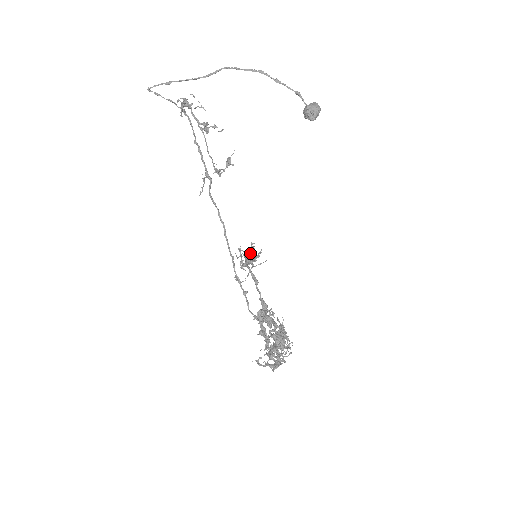
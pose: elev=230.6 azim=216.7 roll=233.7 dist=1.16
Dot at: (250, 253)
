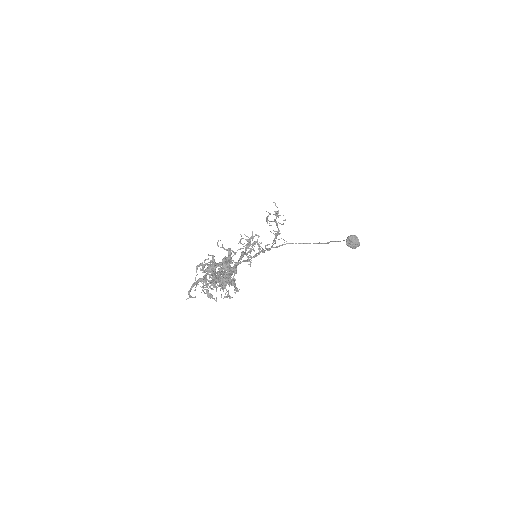
Dot at: (252, 238)
